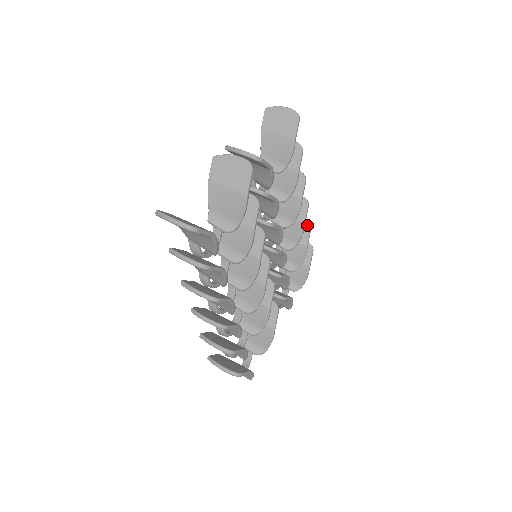
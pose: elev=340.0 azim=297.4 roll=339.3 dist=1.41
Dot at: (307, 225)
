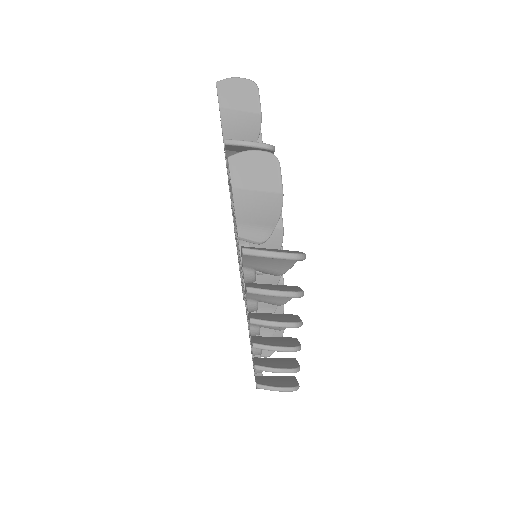
Dot at: occluded
